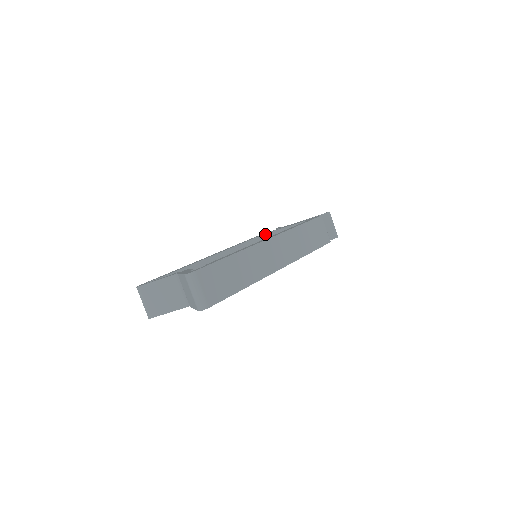
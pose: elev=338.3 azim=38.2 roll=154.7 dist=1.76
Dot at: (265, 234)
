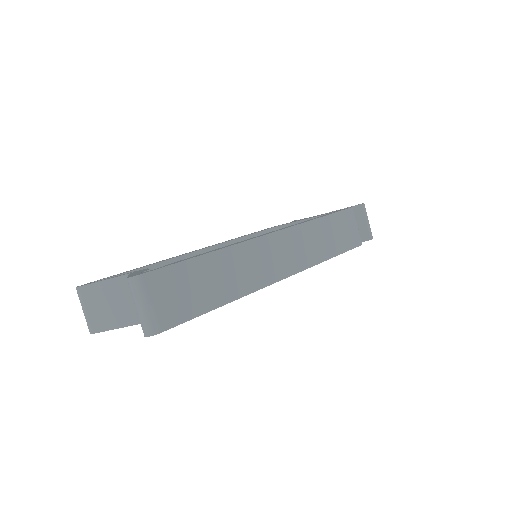
Dot at: (275, 227)
